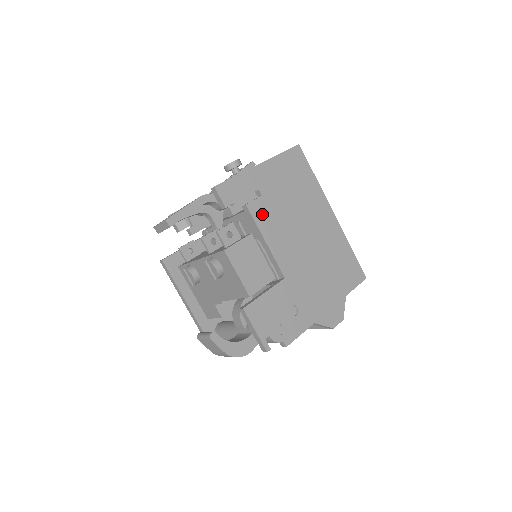
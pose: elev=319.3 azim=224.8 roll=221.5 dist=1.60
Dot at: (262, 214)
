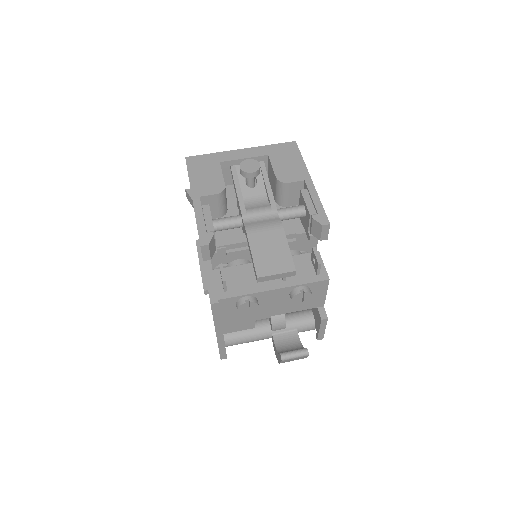
Dot at: occluded
